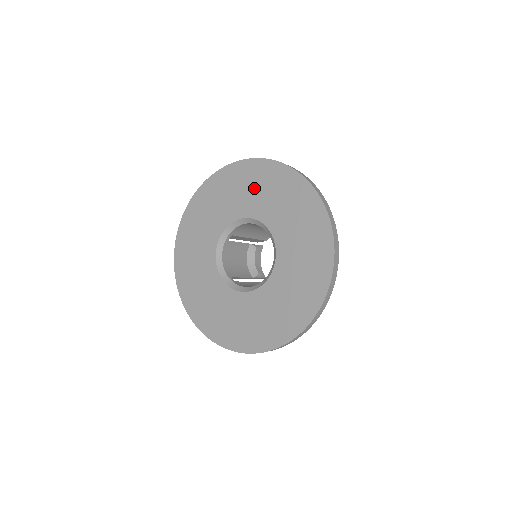
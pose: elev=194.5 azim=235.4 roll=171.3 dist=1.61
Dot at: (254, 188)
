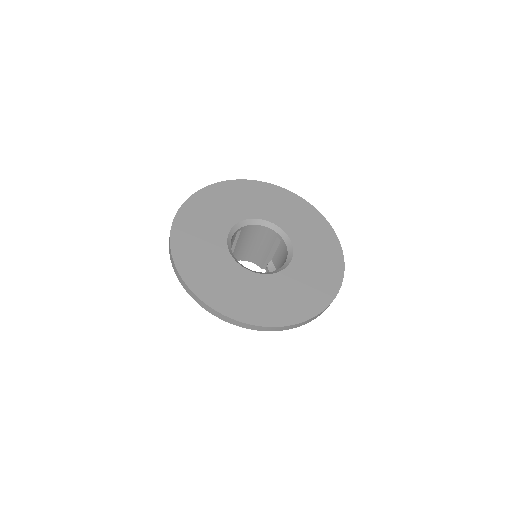
Dot at: (278, 205)
